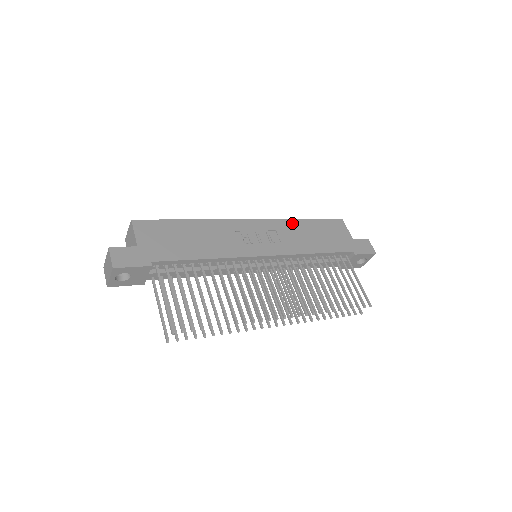
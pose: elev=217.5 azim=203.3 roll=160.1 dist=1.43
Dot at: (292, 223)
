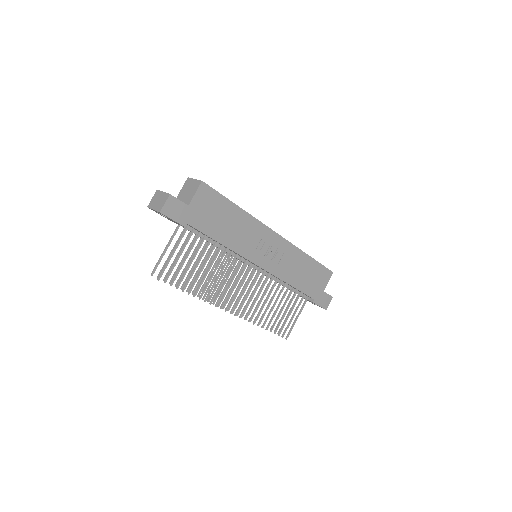
Dot at: (300, 254)
